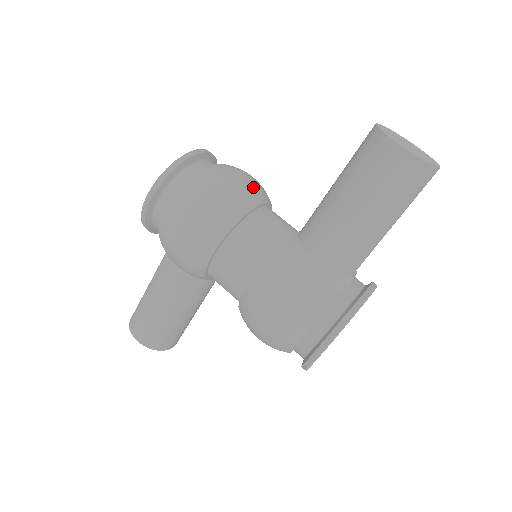
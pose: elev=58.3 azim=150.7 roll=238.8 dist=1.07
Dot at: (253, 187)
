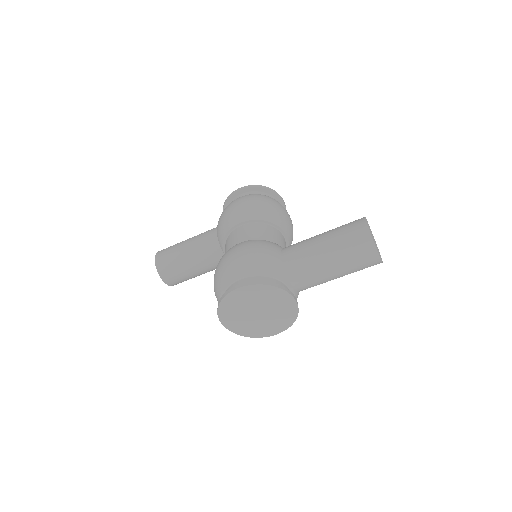
Dot at: (288, 223)
